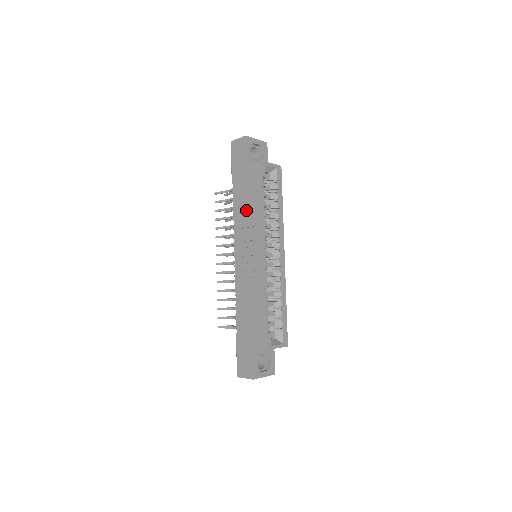
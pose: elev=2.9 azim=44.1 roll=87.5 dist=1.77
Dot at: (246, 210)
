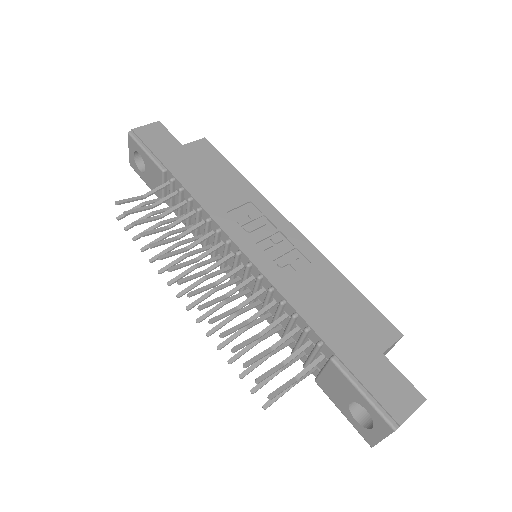
Dot at: (221, 189)
